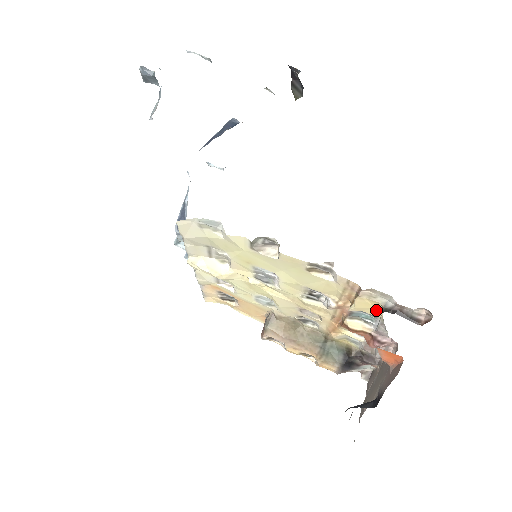
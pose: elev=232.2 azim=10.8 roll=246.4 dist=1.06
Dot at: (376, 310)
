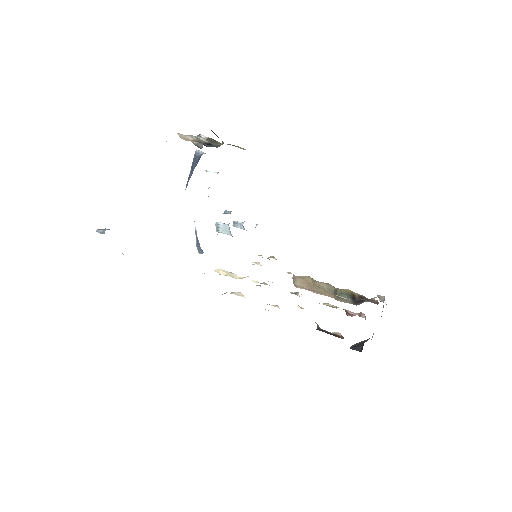
Dot at: occluded
